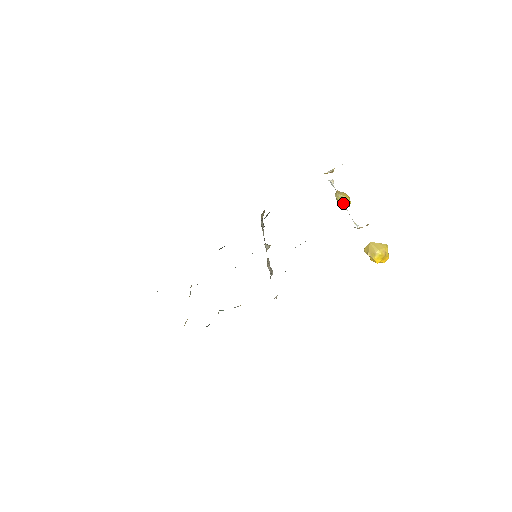
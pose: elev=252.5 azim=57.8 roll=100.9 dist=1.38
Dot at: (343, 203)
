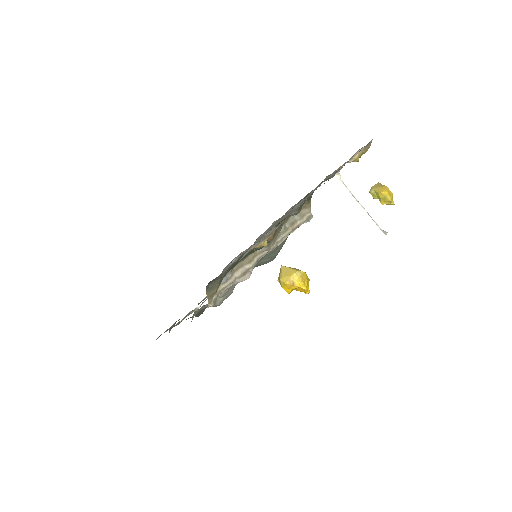
Dot at: (359, 203)
